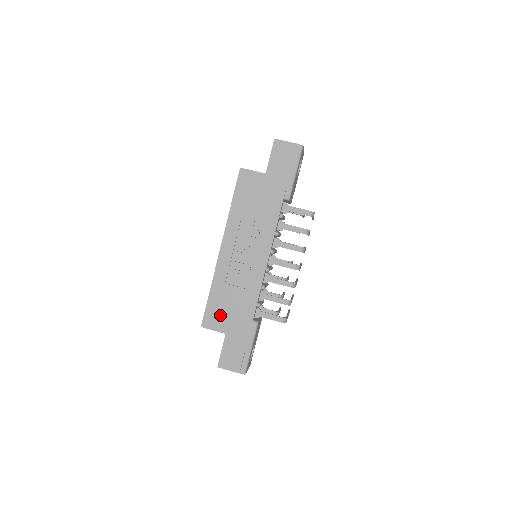
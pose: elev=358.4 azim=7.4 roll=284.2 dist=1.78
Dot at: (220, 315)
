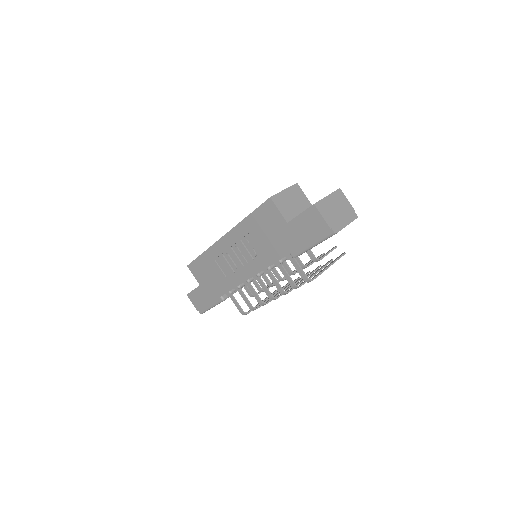
Dot at: (202, 273)
